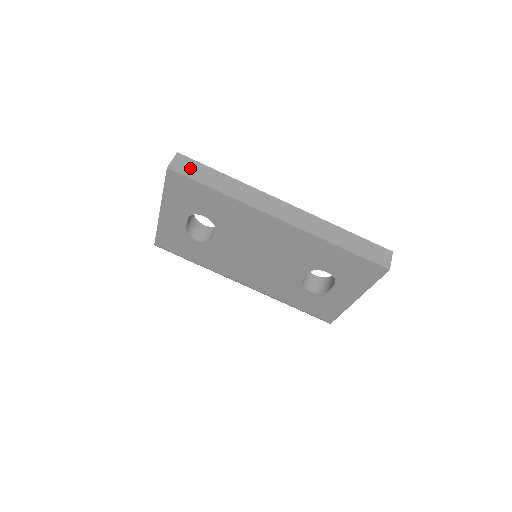
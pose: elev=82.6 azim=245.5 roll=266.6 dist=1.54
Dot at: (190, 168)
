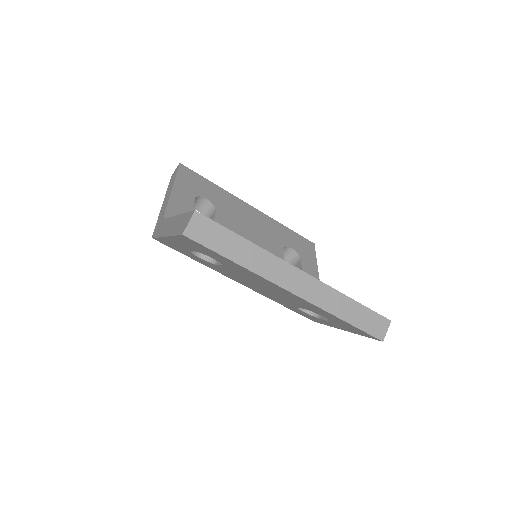
Dot at: (208, 233)
